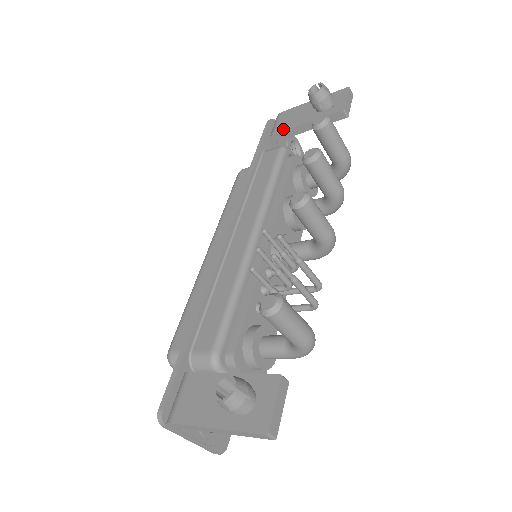
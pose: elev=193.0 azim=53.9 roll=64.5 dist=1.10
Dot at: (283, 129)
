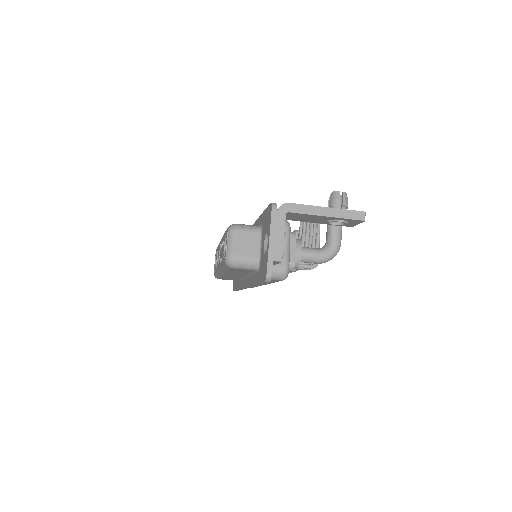
Dot at: occluded
